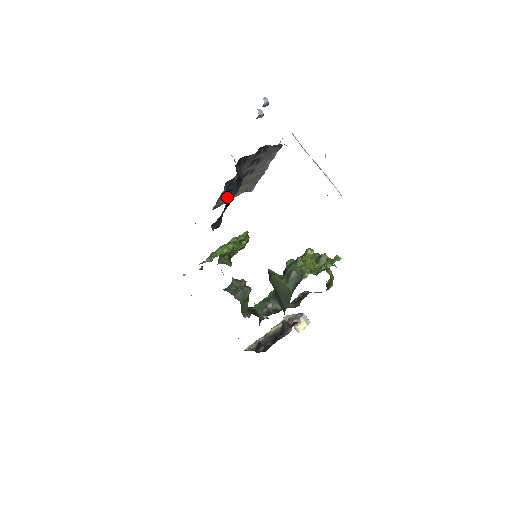
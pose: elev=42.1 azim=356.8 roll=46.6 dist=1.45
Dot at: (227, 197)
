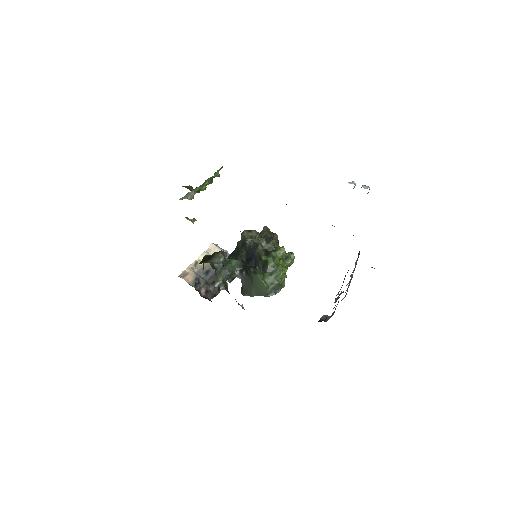
Dot at: occluded
